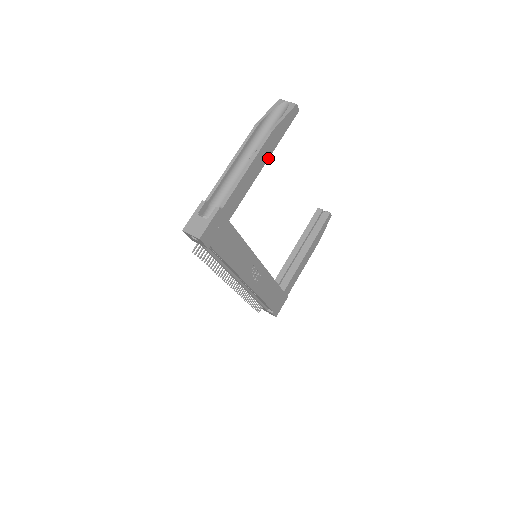
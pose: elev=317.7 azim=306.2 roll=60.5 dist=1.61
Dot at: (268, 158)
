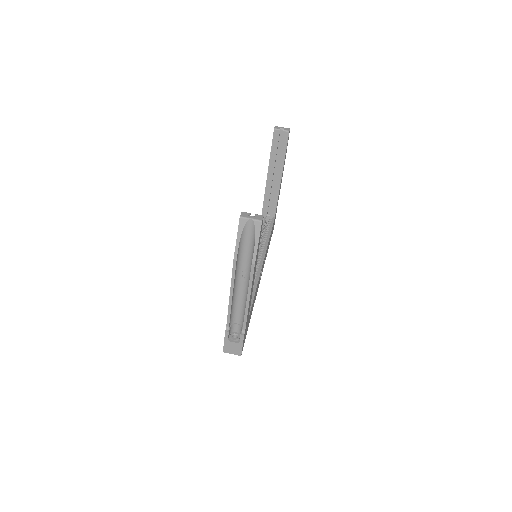
Dot at: occluded
